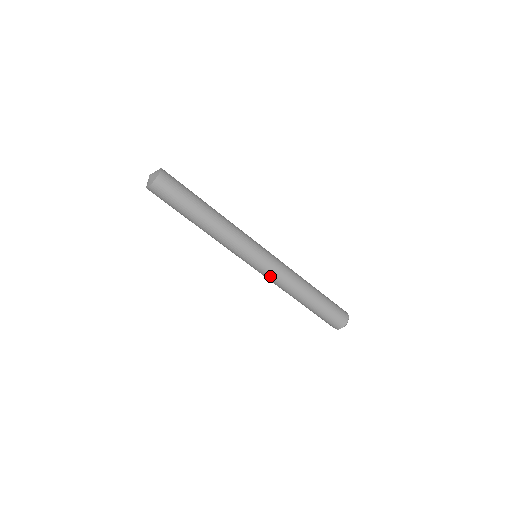
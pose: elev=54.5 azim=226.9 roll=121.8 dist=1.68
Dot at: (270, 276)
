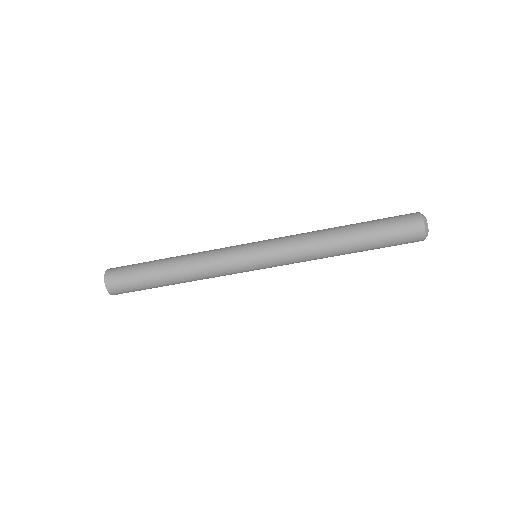
Dot at: (283, 256)
